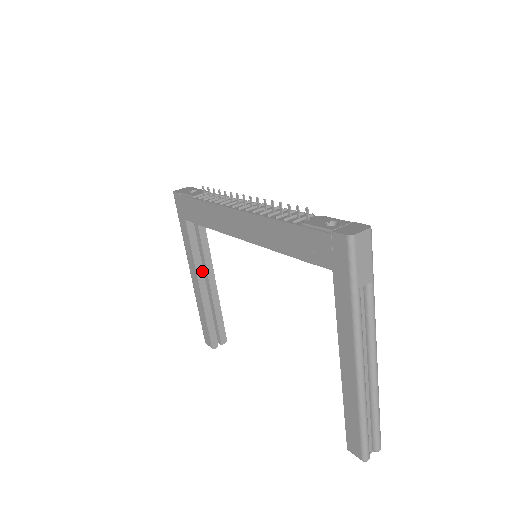
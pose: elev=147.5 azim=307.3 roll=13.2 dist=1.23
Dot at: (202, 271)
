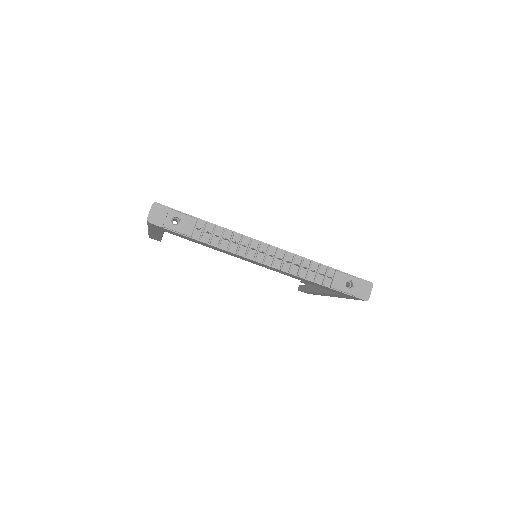
Dot at: occluded
